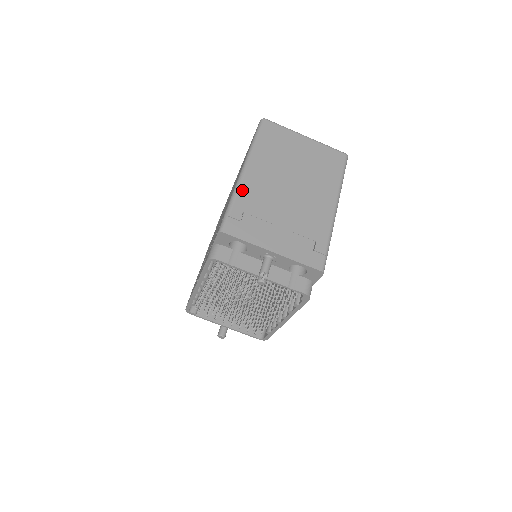
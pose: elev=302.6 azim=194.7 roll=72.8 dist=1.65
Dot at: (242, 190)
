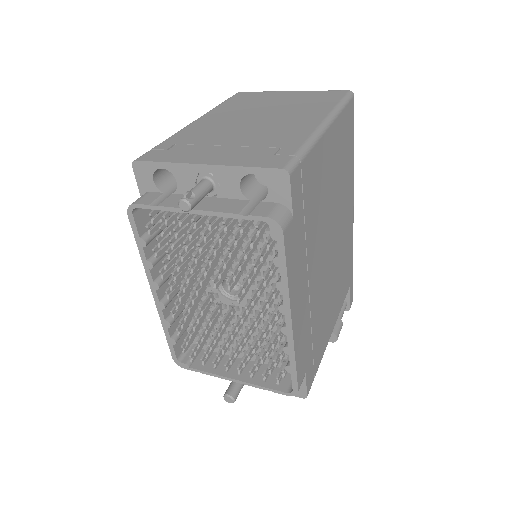
Dot at: (183, 131)
